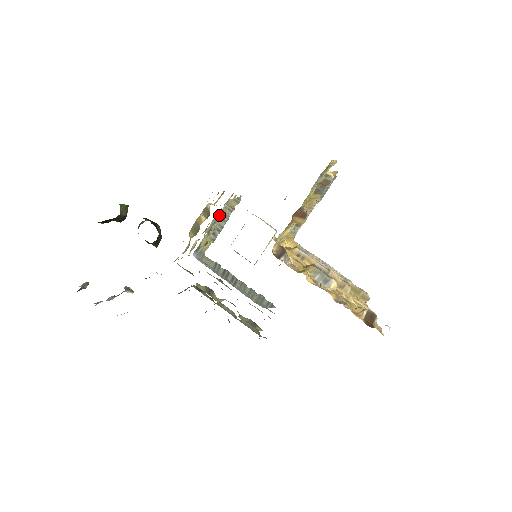
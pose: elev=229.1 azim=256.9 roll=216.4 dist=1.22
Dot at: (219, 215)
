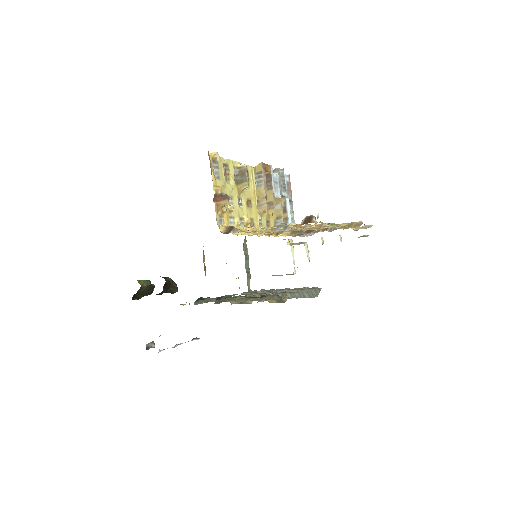
Dot at: (245, 259)
